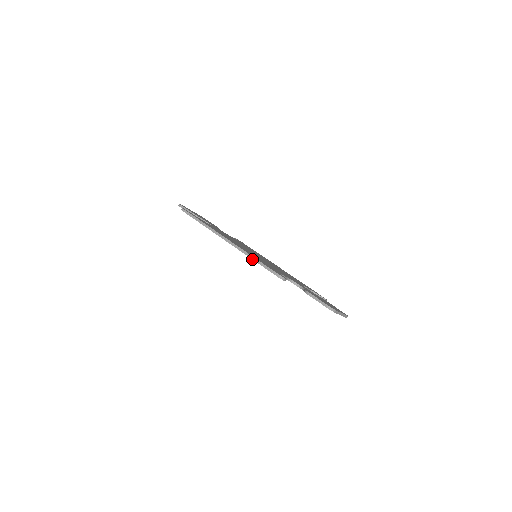
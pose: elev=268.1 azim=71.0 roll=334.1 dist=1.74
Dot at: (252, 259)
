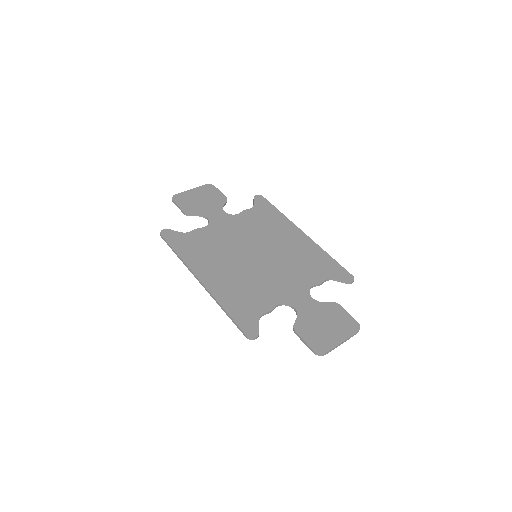
Dot at: occluded
